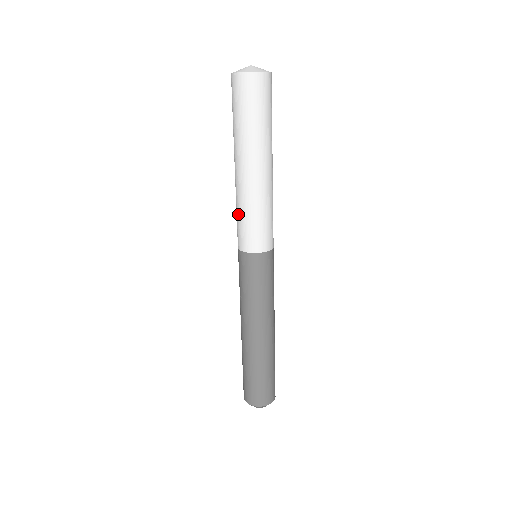
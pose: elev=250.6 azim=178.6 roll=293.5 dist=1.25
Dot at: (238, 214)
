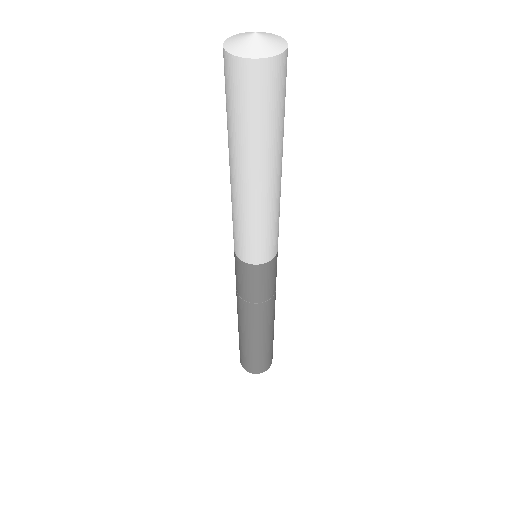
Dot at: (249, 231)
